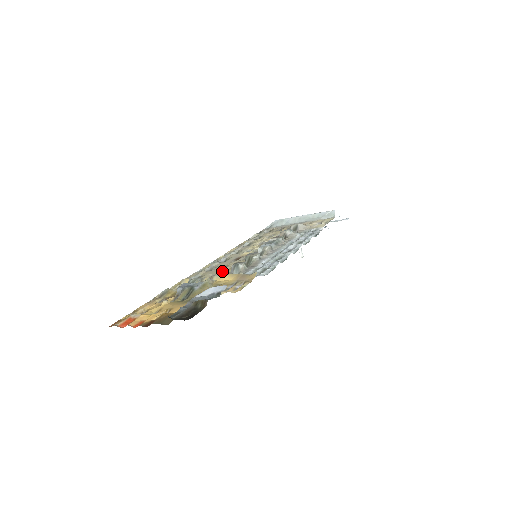
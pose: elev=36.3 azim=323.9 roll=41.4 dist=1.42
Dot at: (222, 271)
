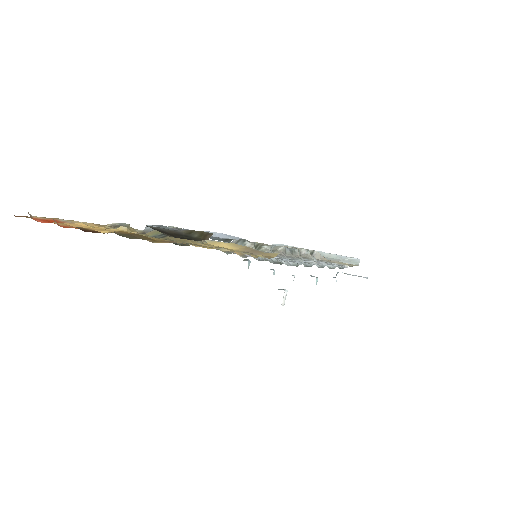
Dot at: occluded
